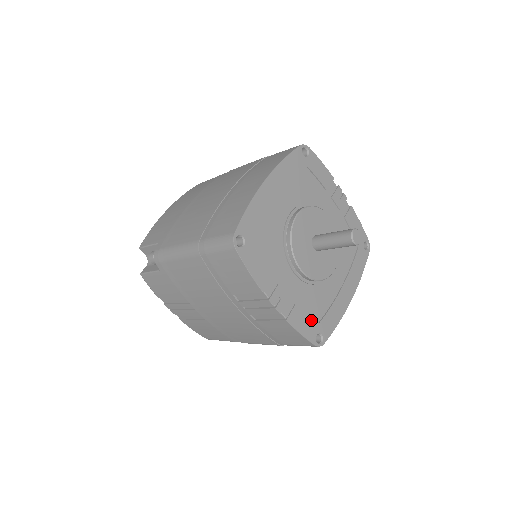
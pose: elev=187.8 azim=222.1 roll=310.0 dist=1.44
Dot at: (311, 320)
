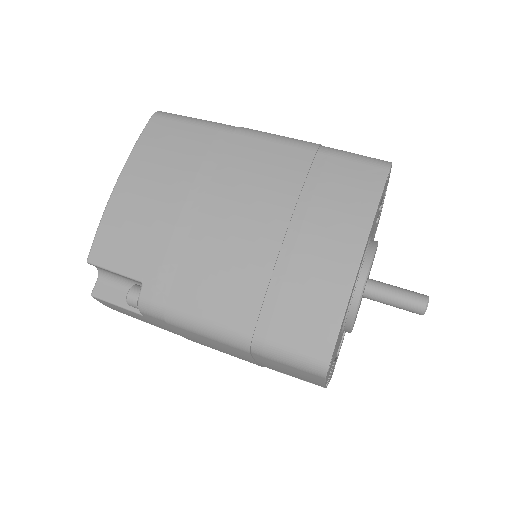
Dot at: occluded
